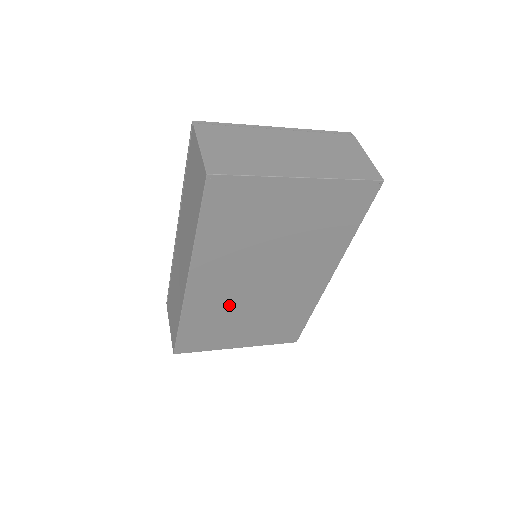
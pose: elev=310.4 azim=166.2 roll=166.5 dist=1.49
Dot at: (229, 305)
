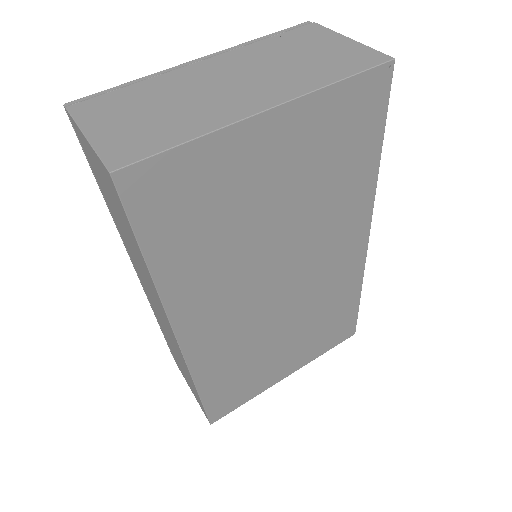
Dot at: (251, 337)
